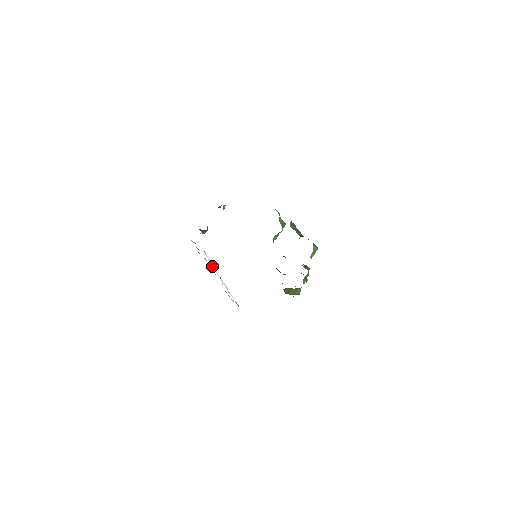
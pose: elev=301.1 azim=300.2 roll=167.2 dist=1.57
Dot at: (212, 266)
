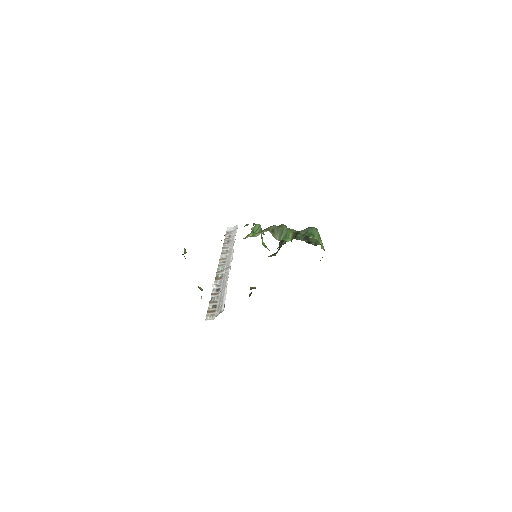
Dot at: (226, 287)
